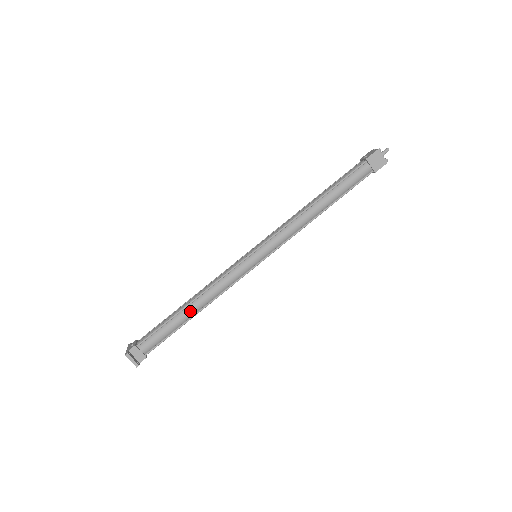
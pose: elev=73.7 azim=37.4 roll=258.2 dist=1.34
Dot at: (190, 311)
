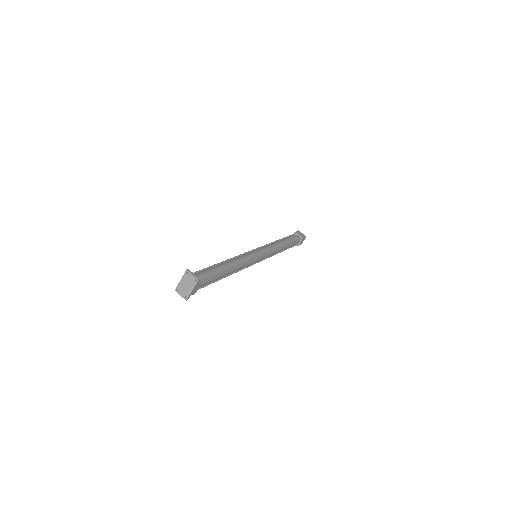
Dot at: (226, 265)
